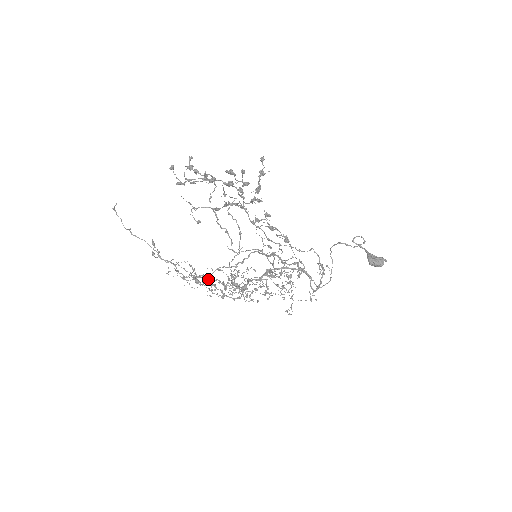
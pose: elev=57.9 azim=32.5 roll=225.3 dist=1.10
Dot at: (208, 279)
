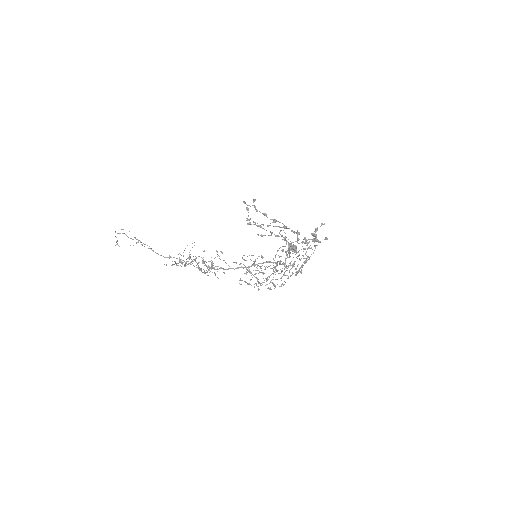
Dot at: occluded
